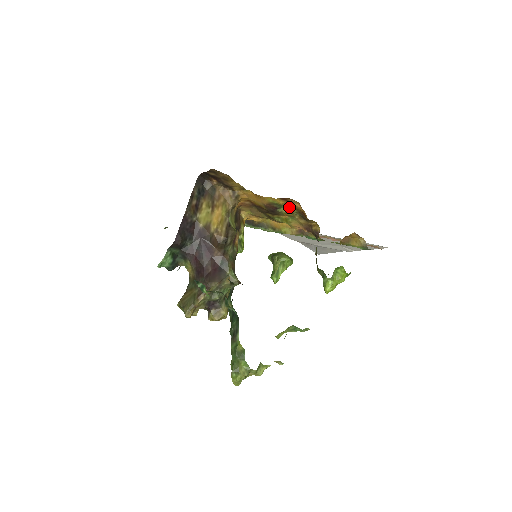
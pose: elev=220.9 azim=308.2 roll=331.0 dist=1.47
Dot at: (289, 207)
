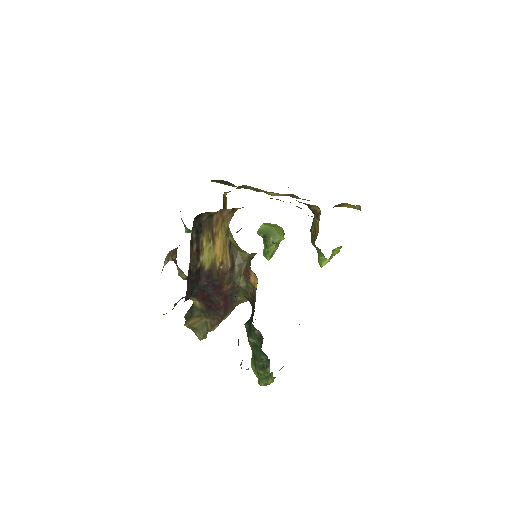
Dot at: occluded
